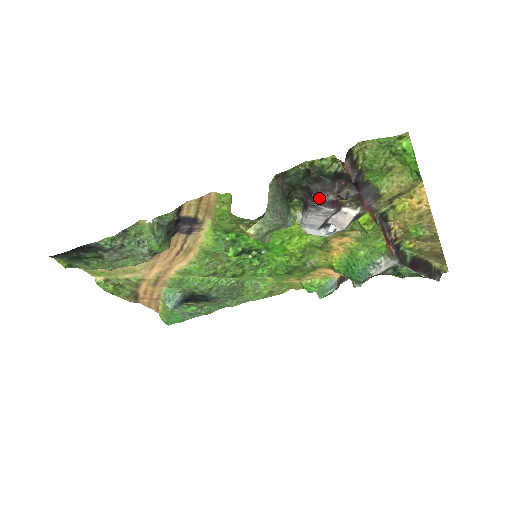
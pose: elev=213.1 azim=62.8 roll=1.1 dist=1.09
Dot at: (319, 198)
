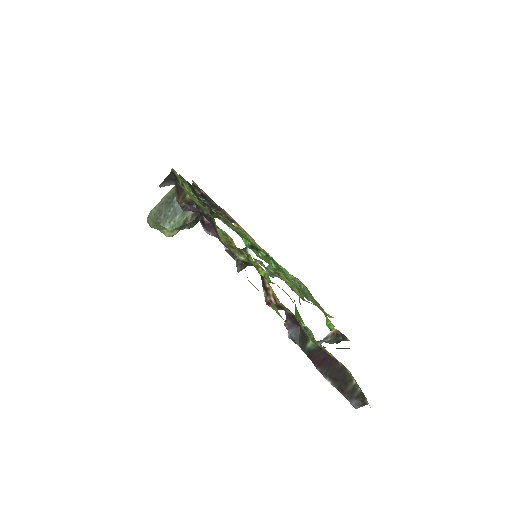
Dot at: (202, 215)
